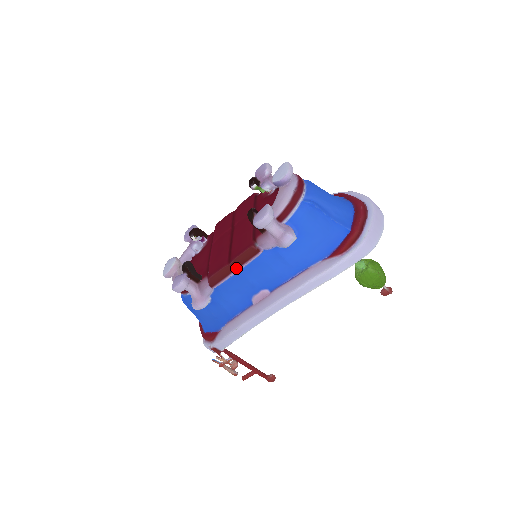
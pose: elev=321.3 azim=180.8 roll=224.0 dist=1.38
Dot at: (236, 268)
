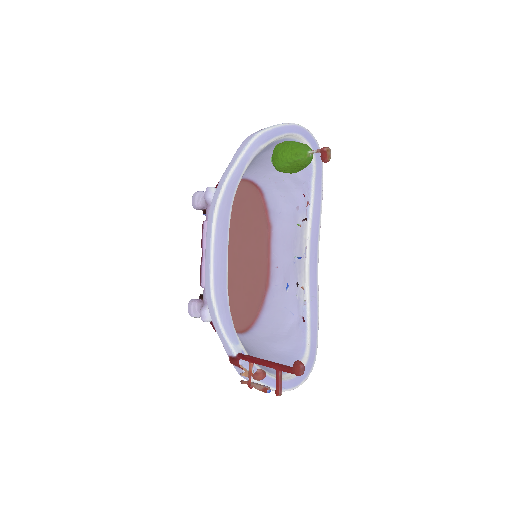
Dot at: (202, 251)
